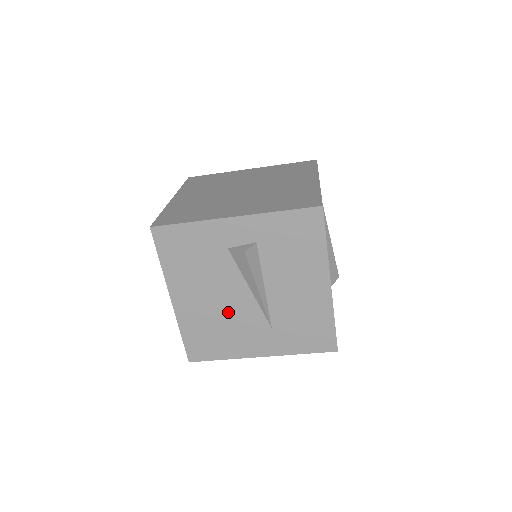
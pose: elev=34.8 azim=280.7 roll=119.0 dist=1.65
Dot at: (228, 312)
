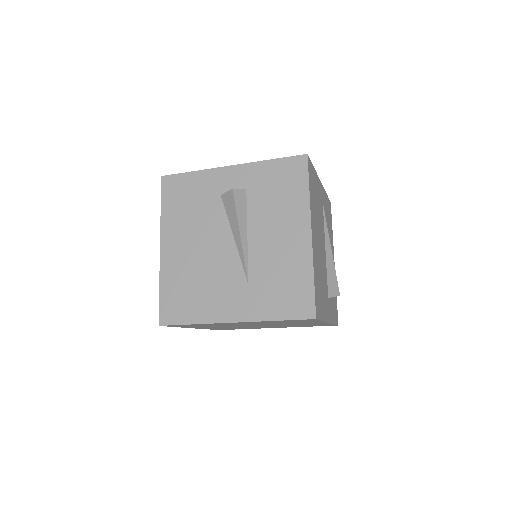
Dot at: (209, 264)
